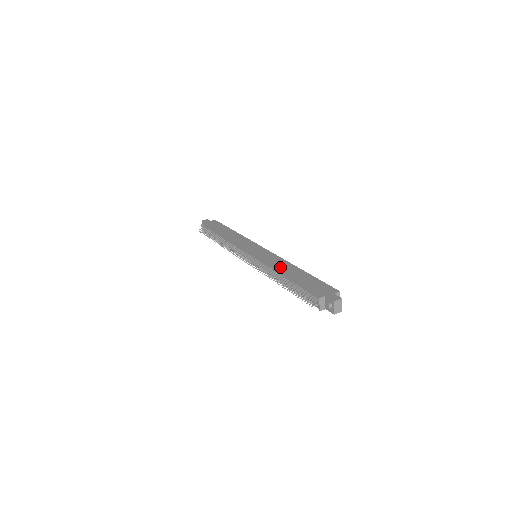
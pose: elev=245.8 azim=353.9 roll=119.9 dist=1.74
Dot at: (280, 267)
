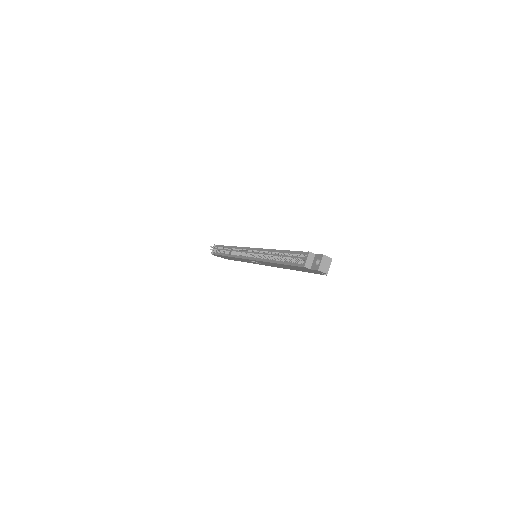
Dot at: occluded
